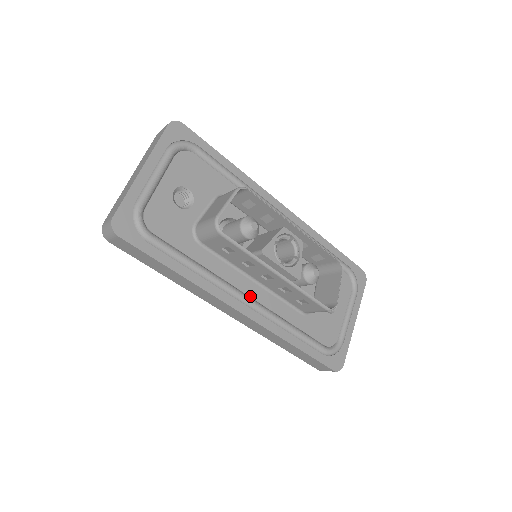
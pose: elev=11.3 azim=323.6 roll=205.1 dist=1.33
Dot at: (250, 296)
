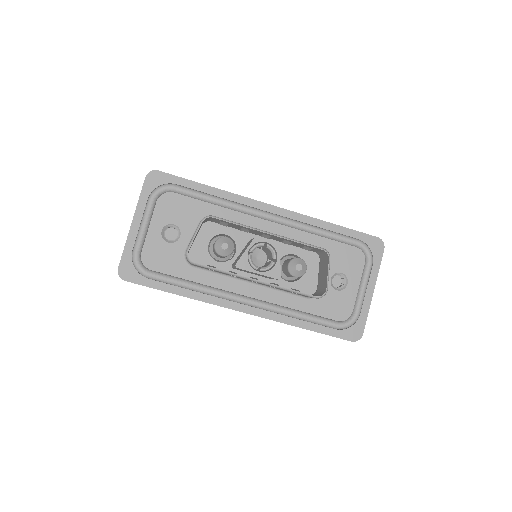
Dot at: (248, 296)
